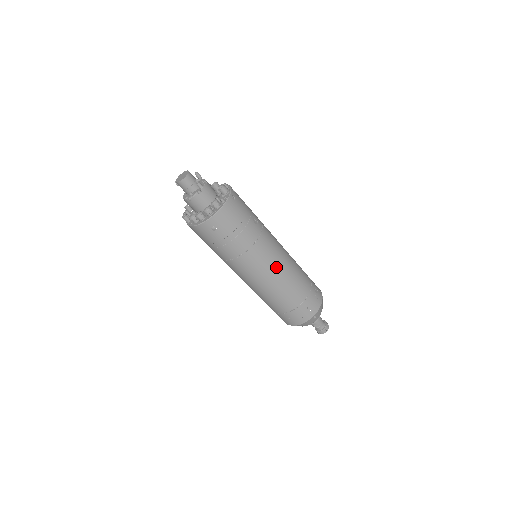
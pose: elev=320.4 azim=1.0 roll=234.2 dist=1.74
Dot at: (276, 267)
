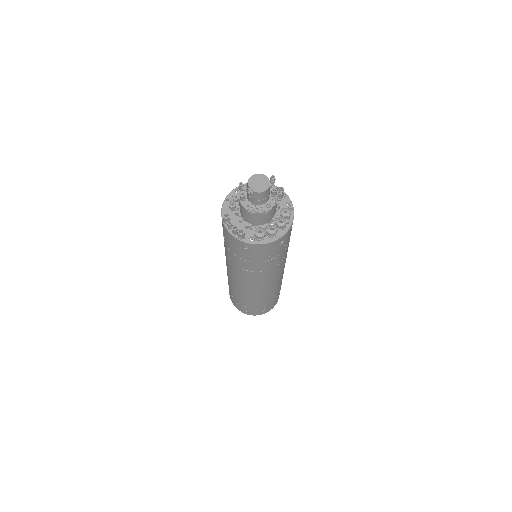
Dot at: occluded
